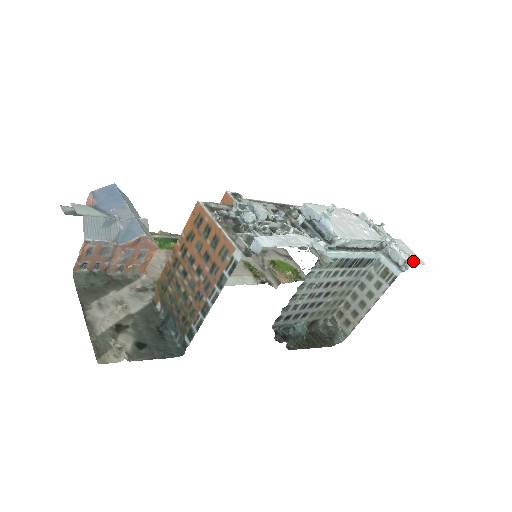
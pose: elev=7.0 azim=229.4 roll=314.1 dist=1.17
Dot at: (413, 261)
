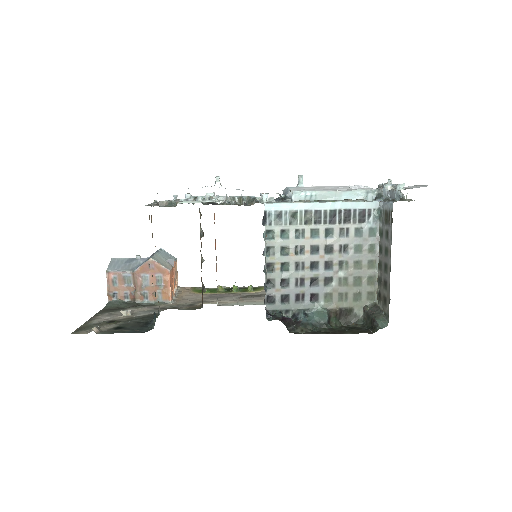
Dot at: (411, 188)
